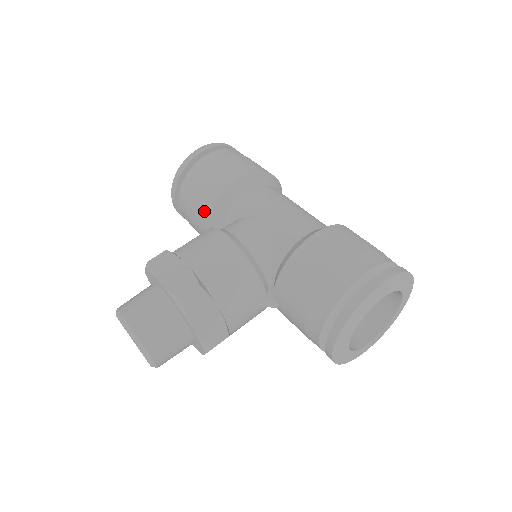
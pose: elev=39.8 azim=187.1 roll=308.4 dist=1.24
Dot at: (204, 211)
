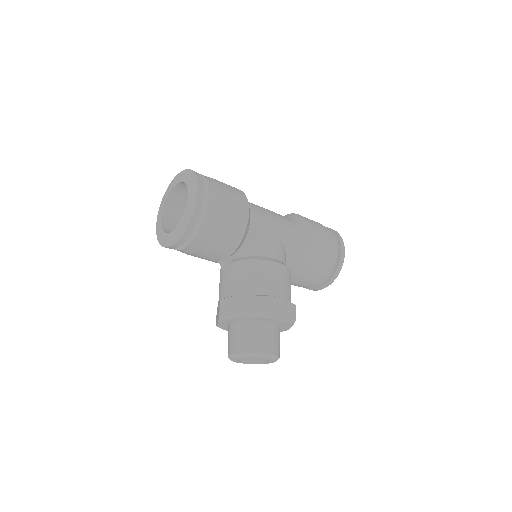
Dot at: (230, 247)
